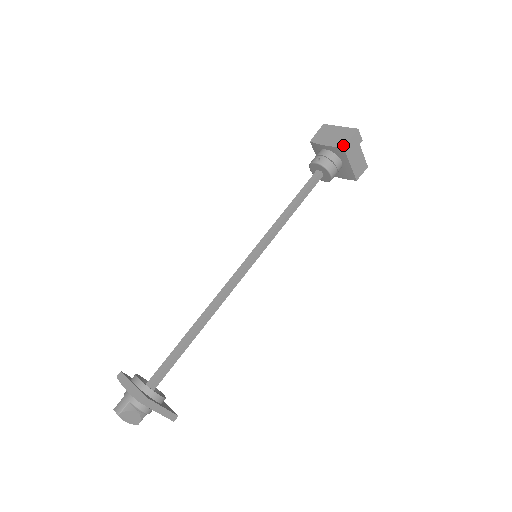
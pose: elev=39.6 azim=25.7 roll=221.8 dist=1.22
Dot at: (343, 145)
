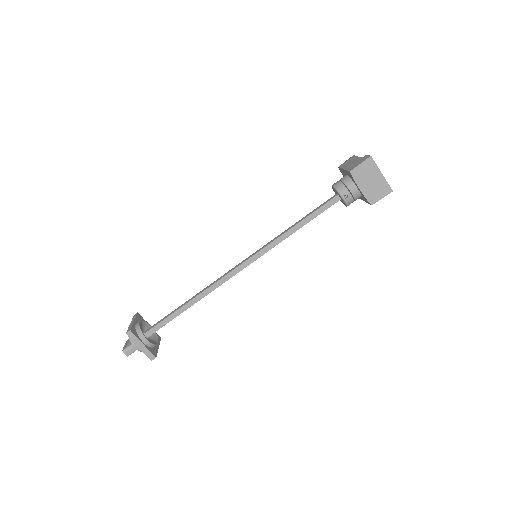
Dot at: (373, 202)
